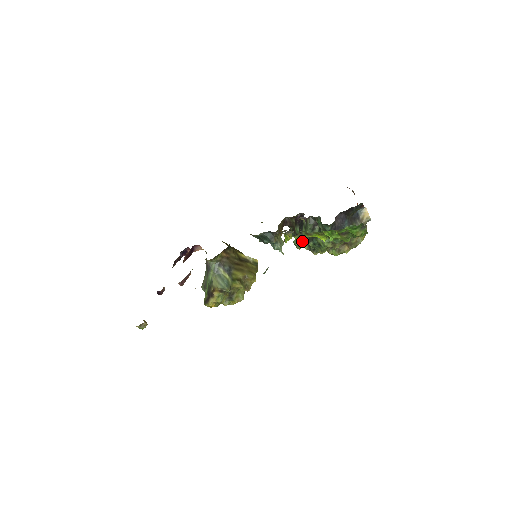
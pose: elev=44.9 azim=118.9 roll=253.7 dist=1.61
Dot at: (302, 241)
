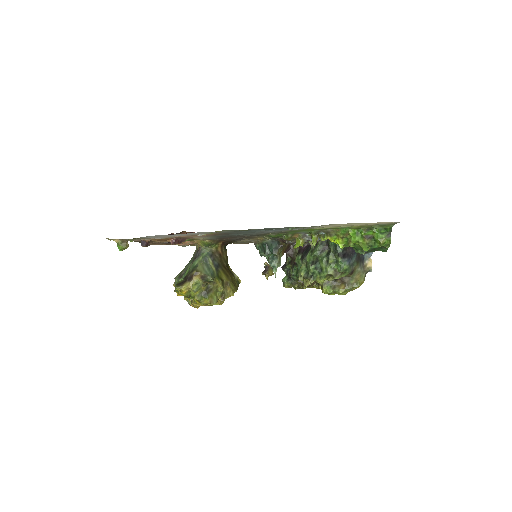
Dot at: (301, 267)
